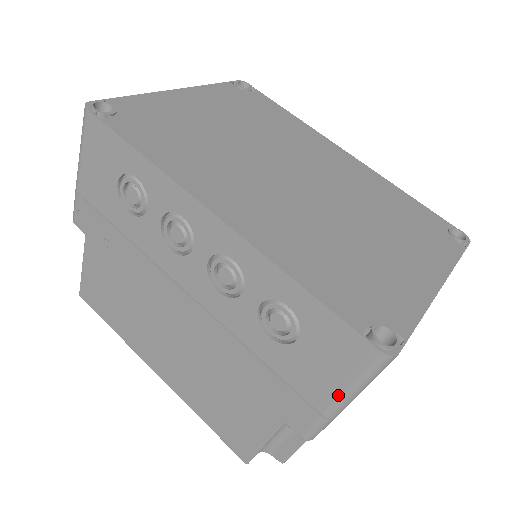
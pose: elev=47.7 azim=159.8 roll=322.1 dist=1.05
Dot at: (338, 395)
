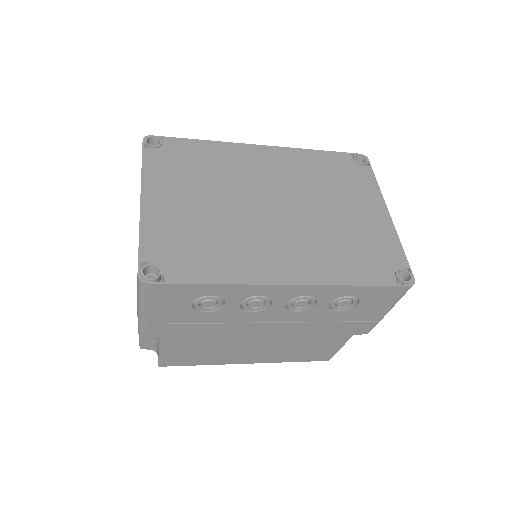
Dot at: (387, 310)
